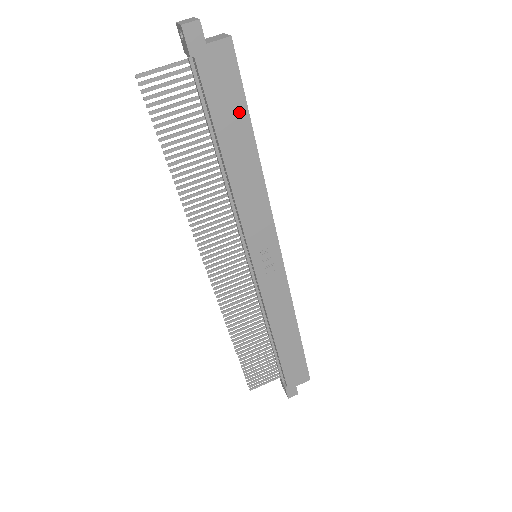
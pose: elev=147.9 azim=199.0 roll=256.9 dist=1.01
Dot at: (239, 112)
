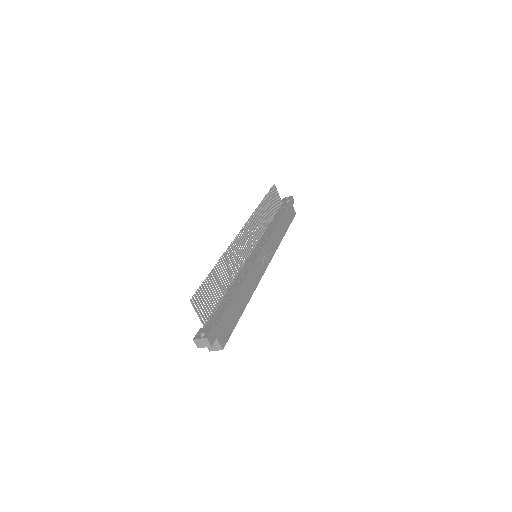
Dot at: (288, 223)
